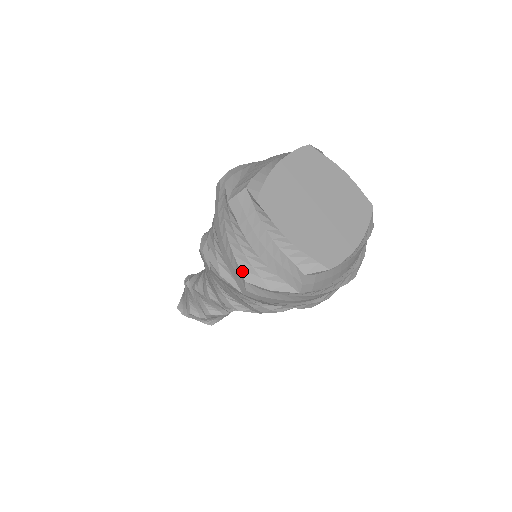
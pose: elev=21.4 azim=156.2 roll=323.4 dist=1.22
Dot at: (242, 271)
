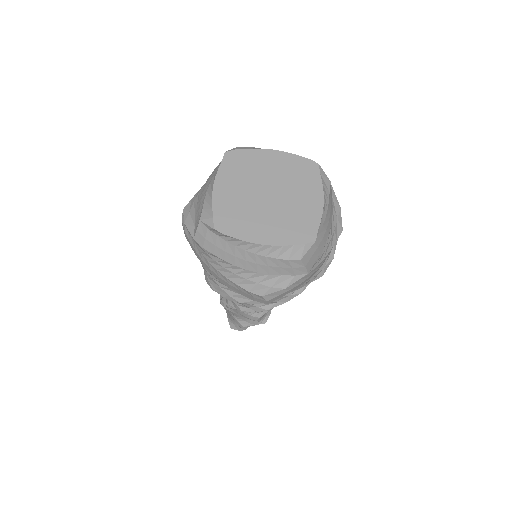
Dot at: (190, 202)
